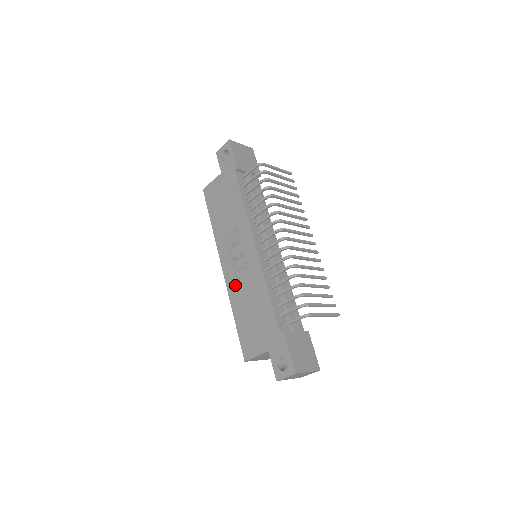
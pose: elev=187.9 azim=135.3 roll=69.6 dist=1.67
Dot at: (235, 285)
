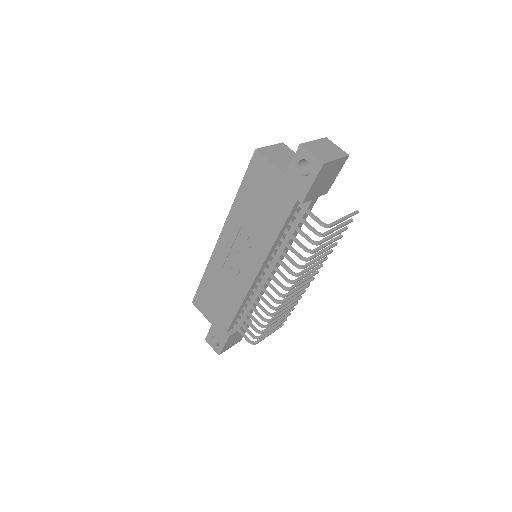
Dot at: (220, 264)
